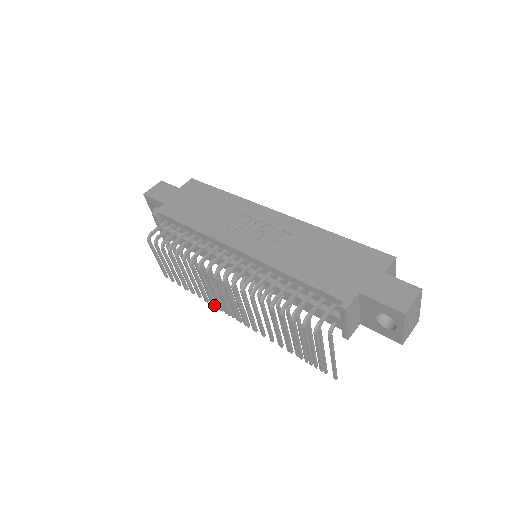
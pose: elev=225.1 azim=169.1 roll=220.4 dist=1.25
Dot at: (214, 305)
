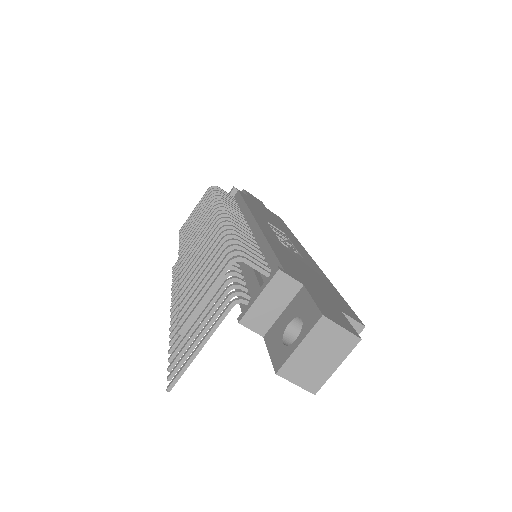
Dot at: (181, 255)
